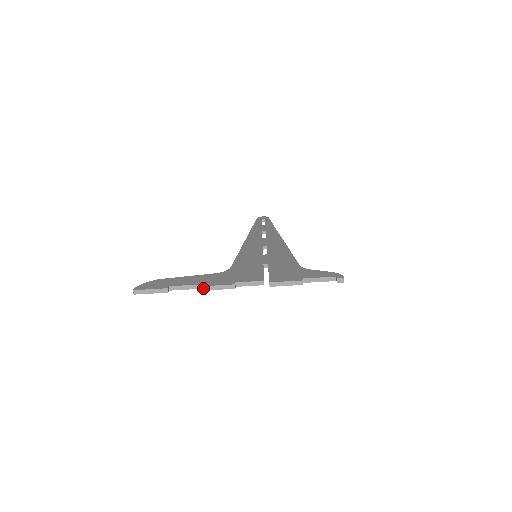
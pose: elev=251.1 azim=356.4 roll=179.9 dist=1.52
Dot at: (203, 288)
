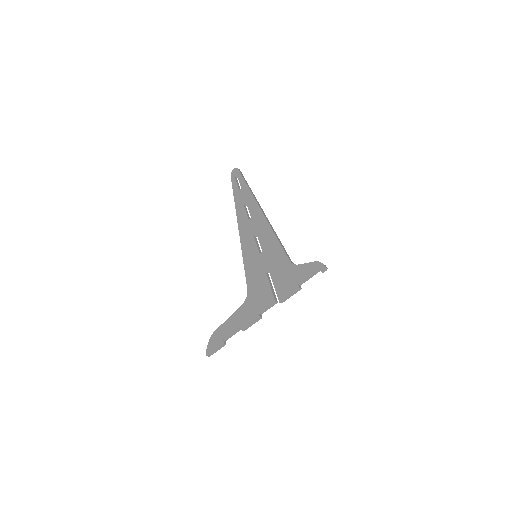
Dot at: (243, 330)
